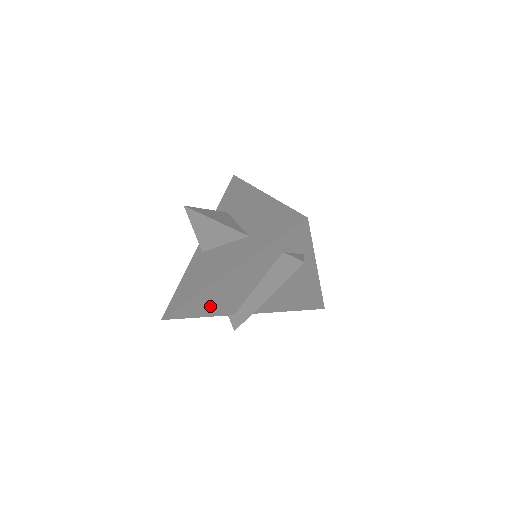
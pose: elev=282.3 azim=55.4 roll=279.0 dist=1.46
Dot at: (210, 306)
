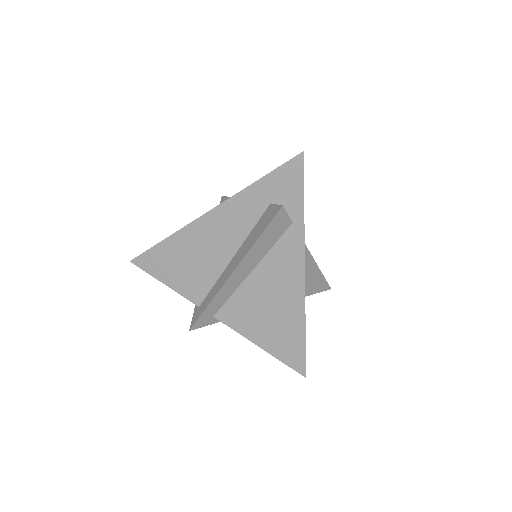
Dot at: (180, 268)
